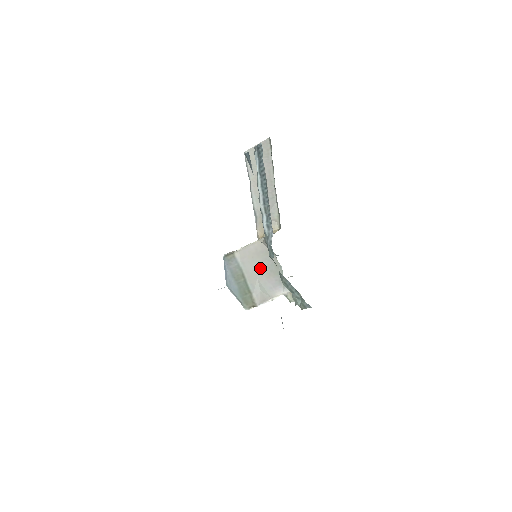
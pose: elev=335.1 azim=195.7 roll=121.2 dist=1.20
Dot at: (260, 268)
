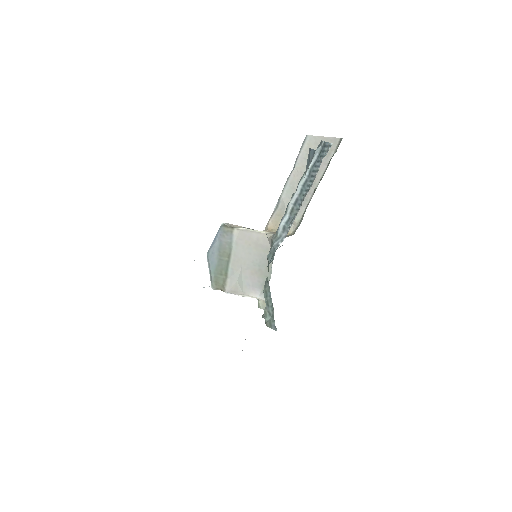
Dot at: (250, 260)
